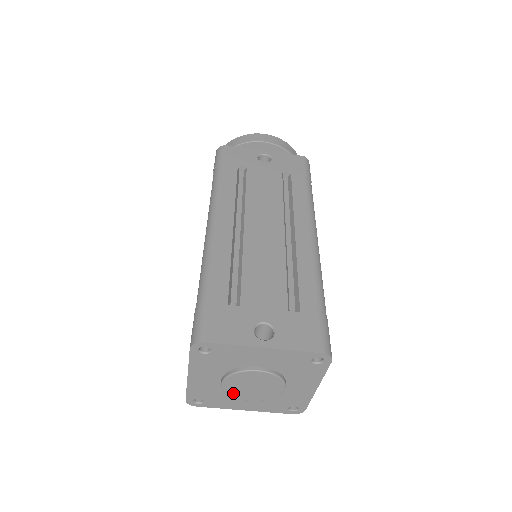
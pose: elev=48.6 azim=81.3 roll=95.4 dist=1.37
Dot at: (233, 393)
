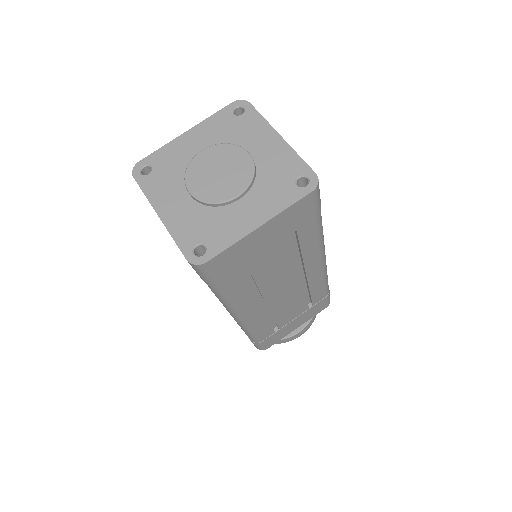
Dot at: (212, 197)
